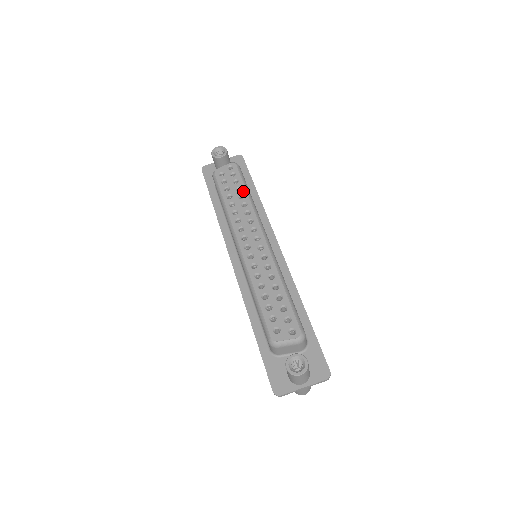
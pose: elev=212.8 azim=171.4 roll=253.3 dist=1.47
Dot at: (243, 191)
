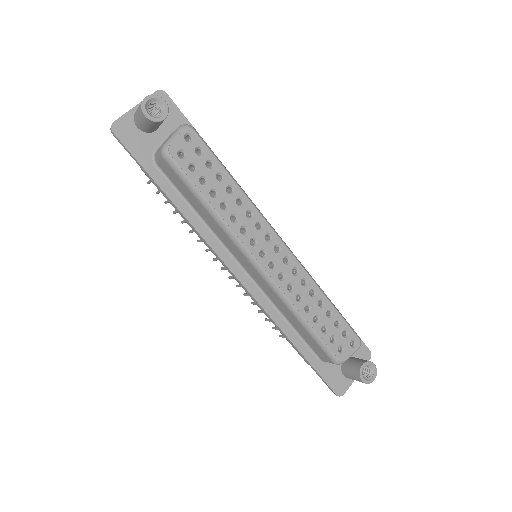
Dot at: (228, 179)
